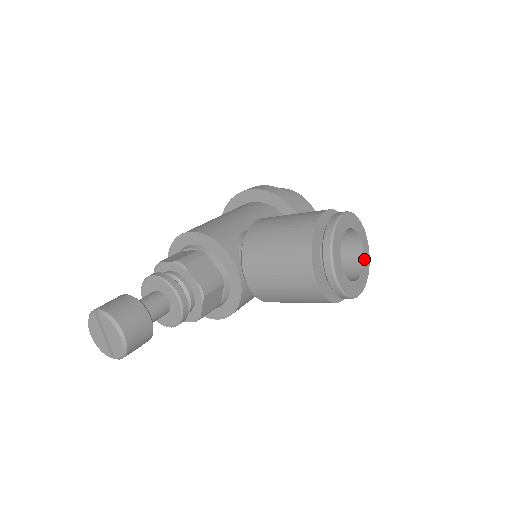
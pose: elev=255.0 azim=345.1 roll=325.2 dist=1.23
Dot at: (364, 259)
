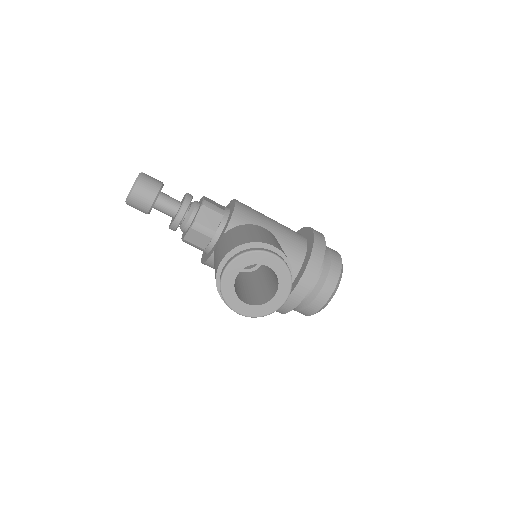
Dot at: (268, 303)
